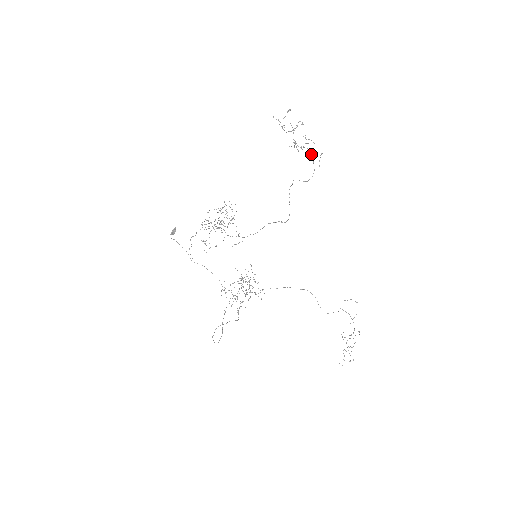
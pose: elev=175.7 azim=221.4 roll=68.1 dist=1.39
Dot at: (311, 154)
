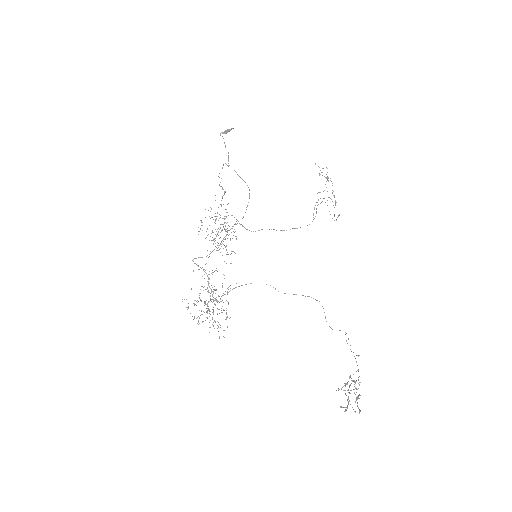
Dot at: occluded
